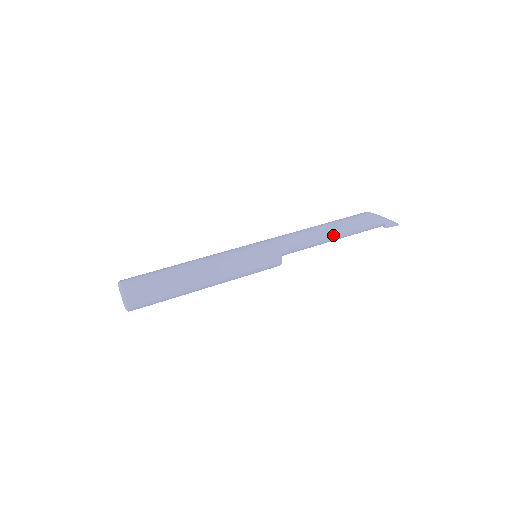
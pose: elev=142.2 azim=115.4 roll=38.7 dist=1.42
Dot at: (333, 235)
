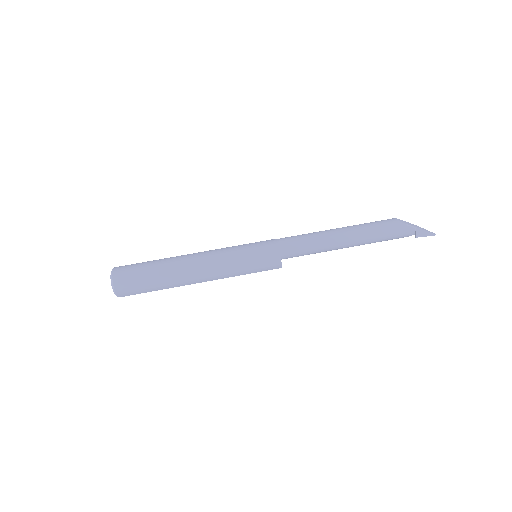
Dot at: (346, 239)
